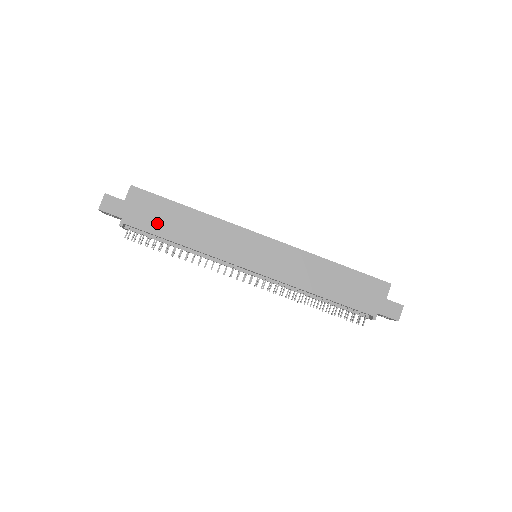
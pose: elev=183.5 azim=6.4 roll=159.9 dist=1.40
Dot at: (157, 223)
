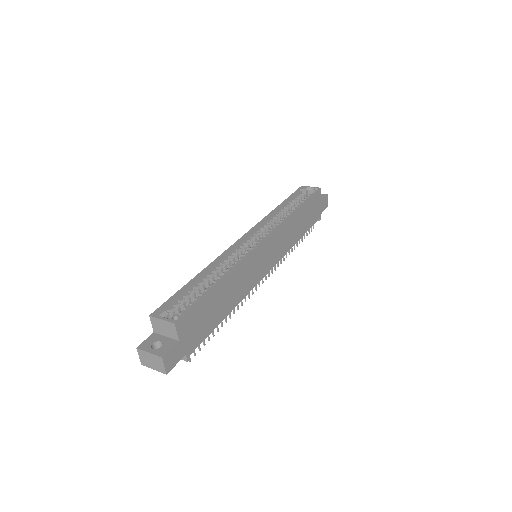
Dot at: (208, 322)
